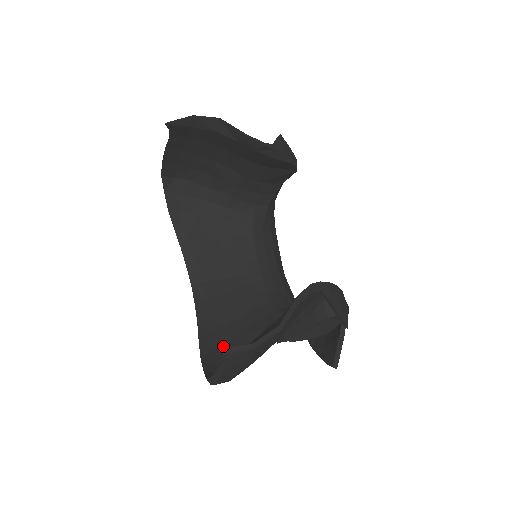
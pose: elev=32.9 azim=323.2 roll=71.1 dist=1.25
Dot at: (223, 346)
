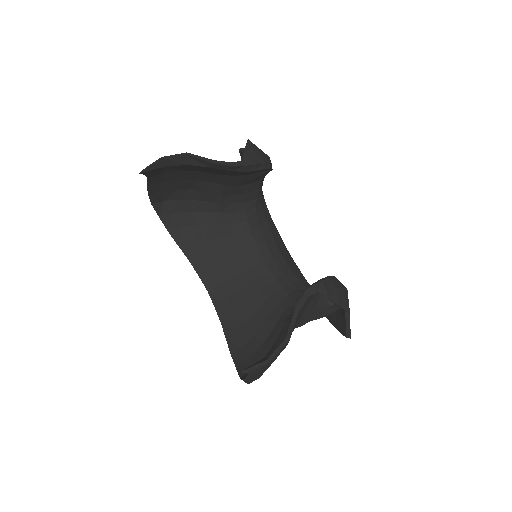
Dot at: (248, 341)
